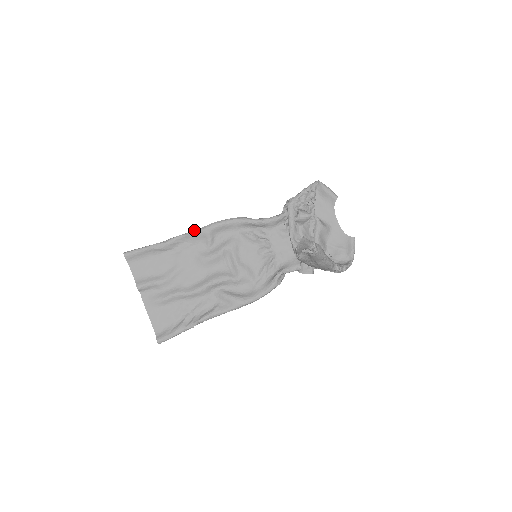
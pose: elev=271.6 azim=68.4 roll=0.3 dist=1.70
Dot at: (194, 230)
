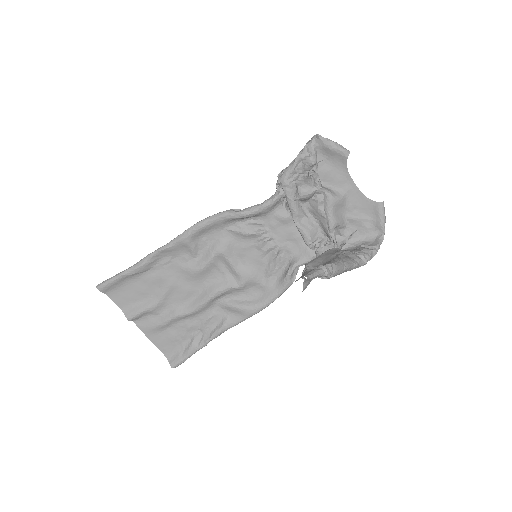
Dot at: (169, 242)
